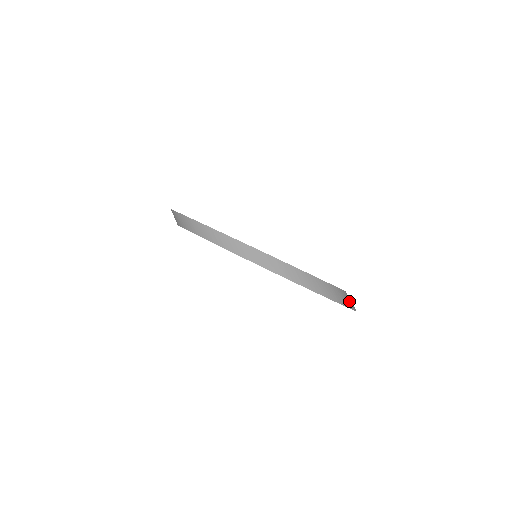
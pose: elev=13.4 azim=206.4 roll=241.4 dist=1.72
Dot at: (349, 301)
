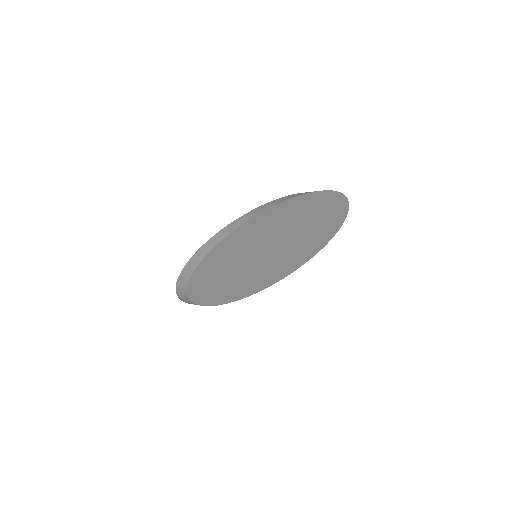
Dot at: occluded
